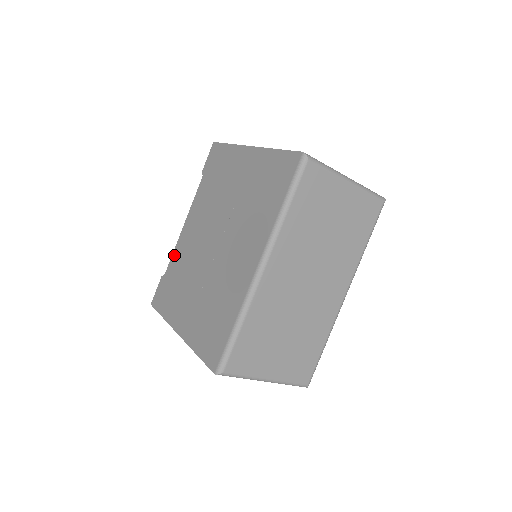
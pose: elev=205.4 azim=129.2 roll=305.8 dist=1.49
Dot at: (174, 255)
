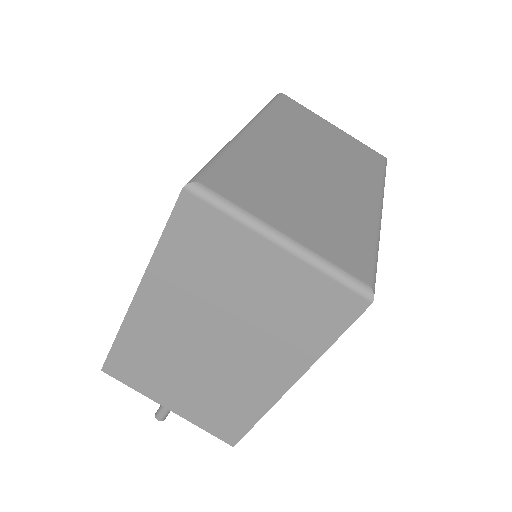
Dot at: occluded
